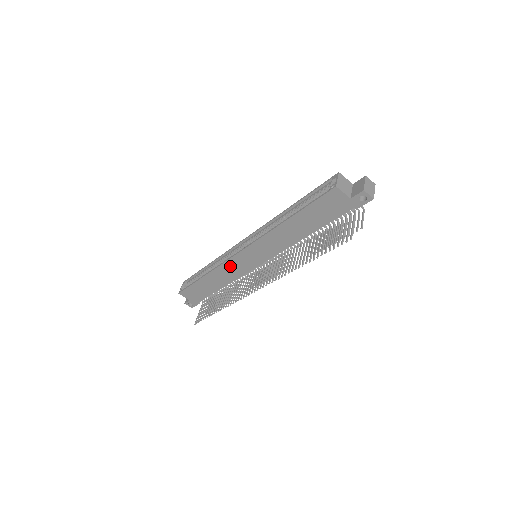
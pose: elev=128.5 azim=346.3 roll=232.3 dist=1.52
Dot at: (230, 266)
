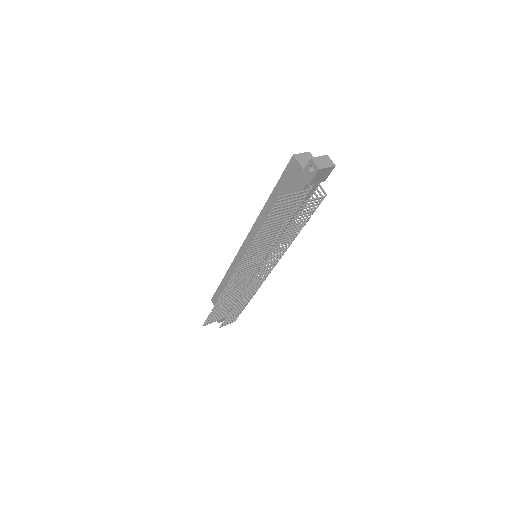
Dot at: (238, 264)
